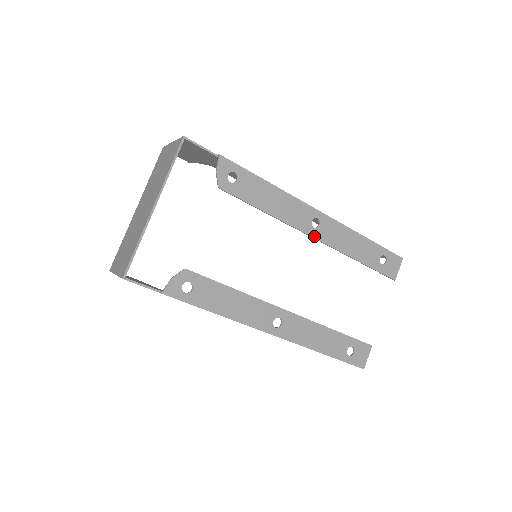
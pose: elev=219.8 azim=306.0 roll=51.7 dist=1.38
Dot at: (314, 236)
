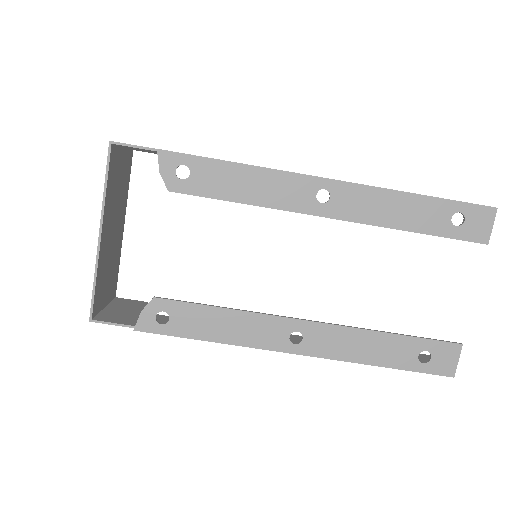
Dot at: (325, 215)
